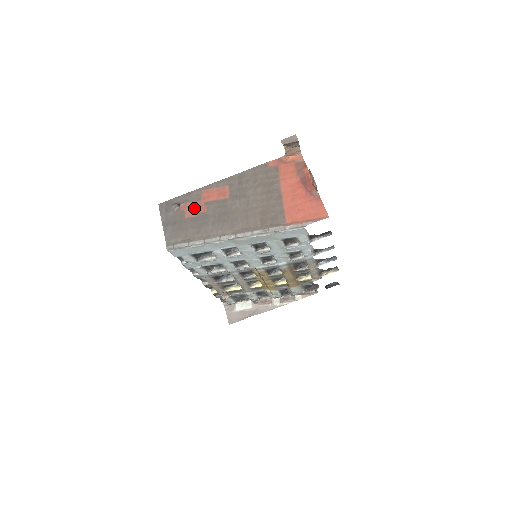
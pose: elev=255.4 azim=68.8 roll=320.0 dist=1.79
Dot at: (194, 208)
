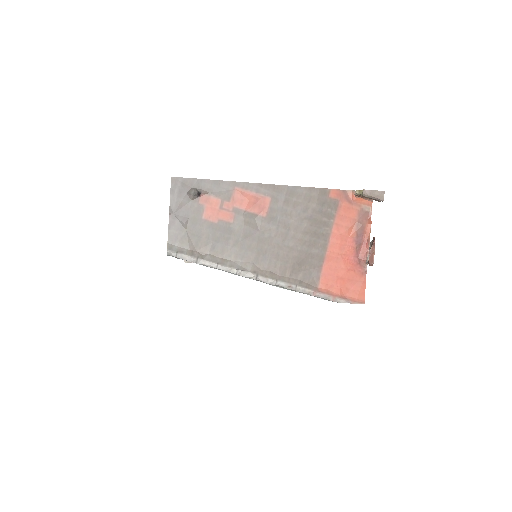
Dot at: (218, 209)
